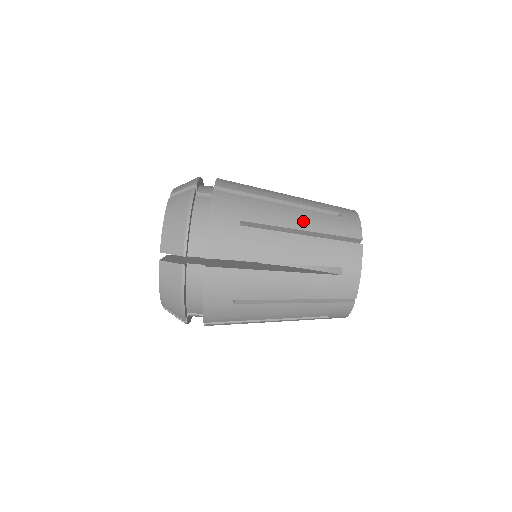
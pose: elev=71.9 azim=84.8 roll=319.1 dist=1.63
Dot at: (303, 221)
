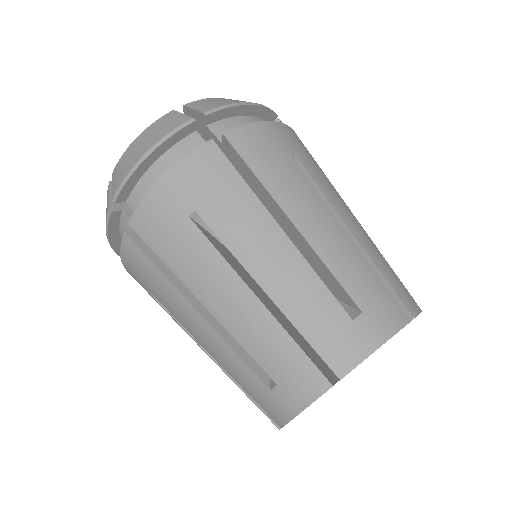
Dot at: occluded
